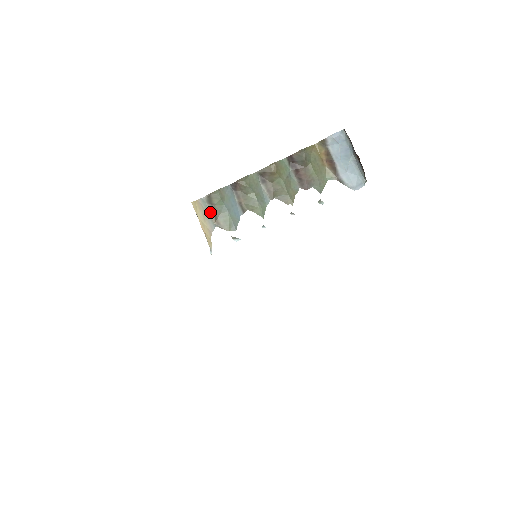
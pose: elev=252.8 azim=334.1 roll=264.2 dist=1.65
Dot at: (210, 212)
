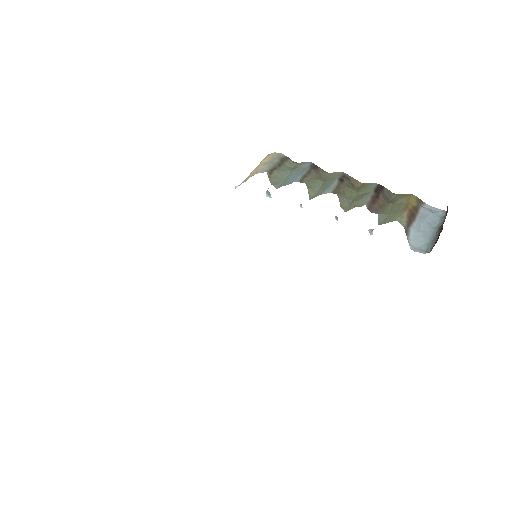
Dot at: (275, 163)
